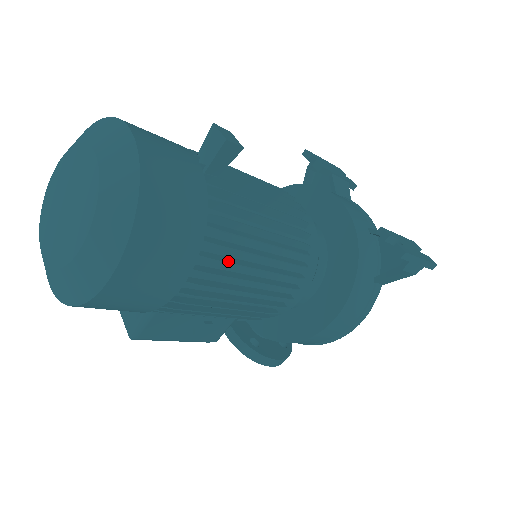
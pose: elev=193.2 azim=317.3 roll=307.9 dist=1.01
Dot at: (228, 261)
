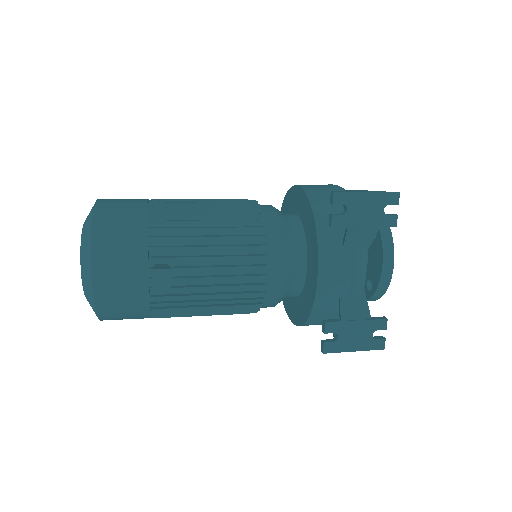
Dot at: (177, 316)
